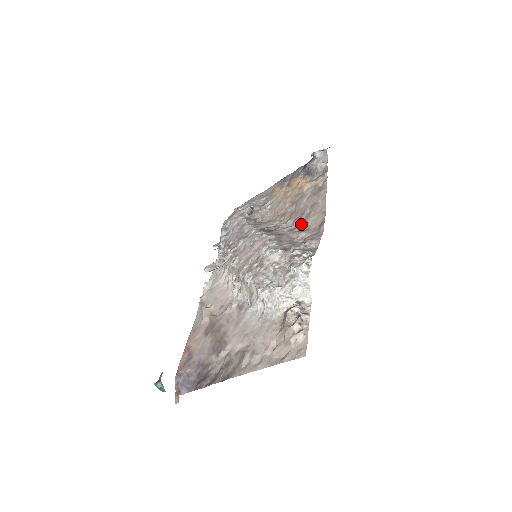
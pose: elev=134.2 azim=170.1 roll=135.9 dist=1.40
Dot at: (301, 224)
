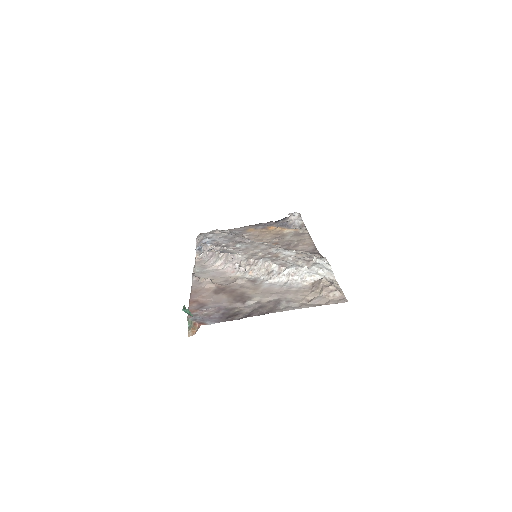
Dot at: (292, 248)
